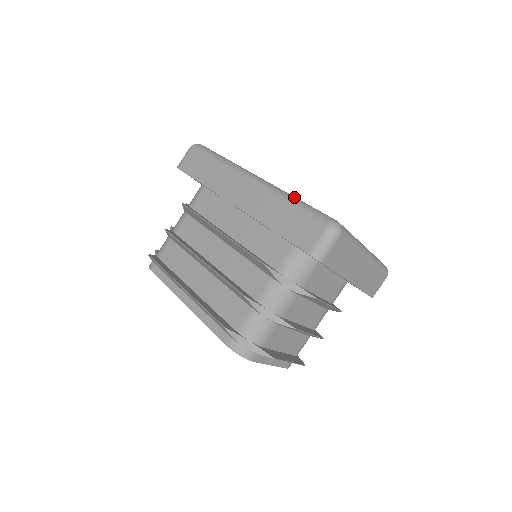
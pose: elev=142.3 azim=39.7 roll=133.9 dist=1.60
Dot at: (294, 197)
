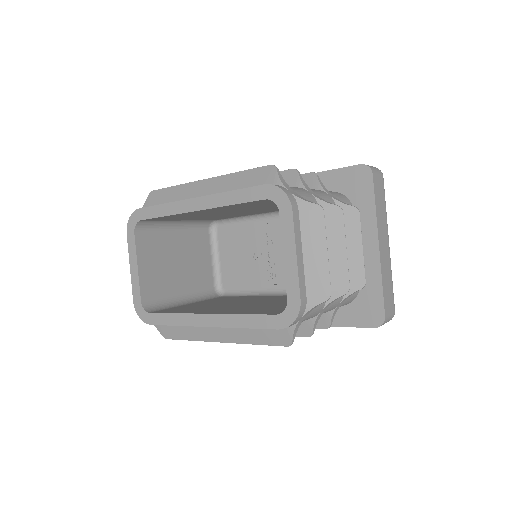
Dot at: occluded
